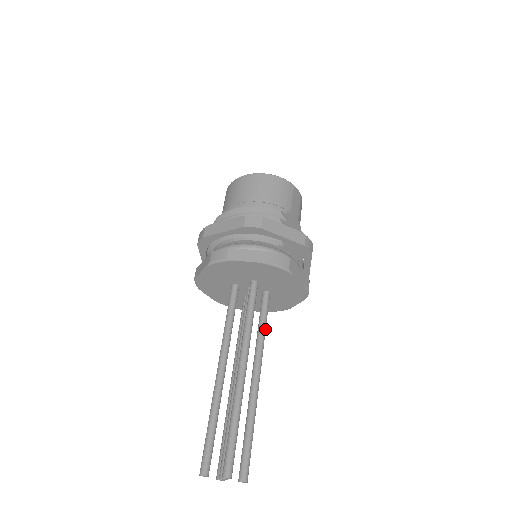
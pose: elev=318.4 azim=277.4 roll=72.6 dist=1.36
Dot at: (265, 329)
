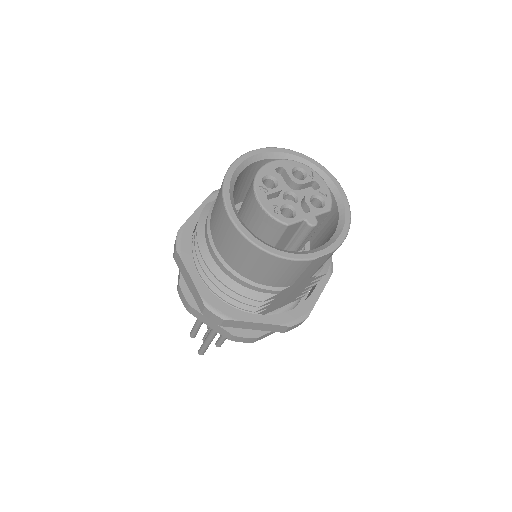
Dot at: occluded
